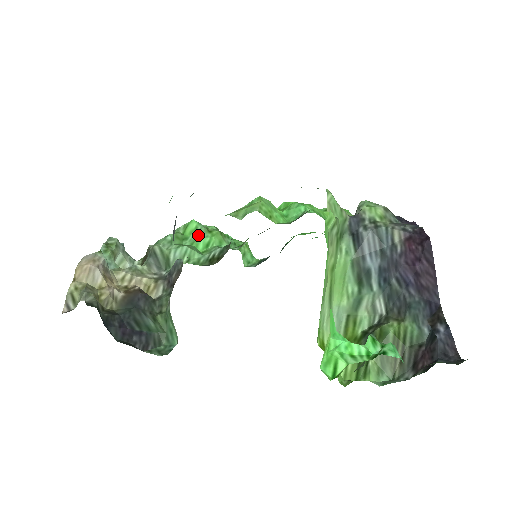
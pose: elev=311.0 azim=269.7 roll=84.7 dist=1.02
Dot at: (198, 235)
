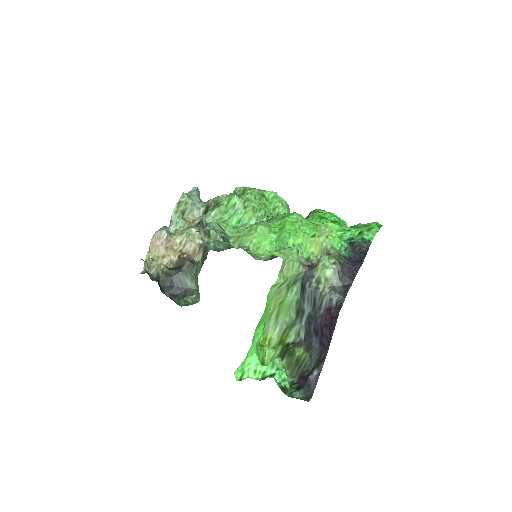
Dot at: (235, 211)
